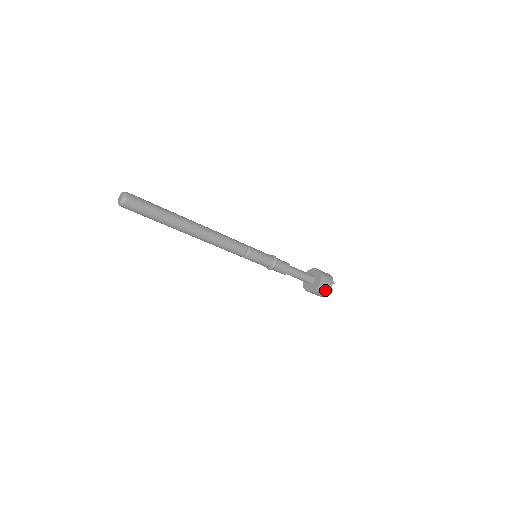
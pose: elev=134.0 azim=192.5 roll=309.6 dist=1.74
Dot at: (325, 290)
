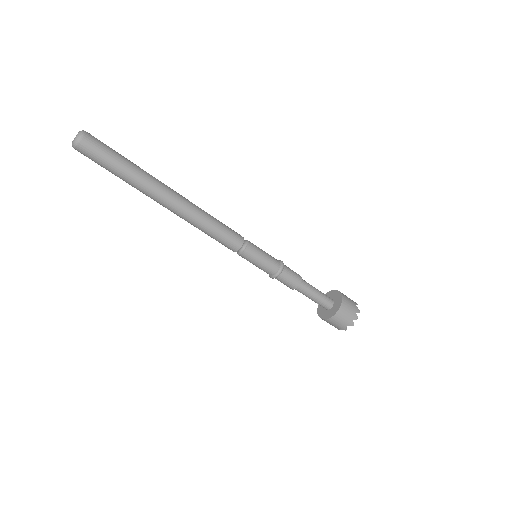
Dot at: (335, 325)
